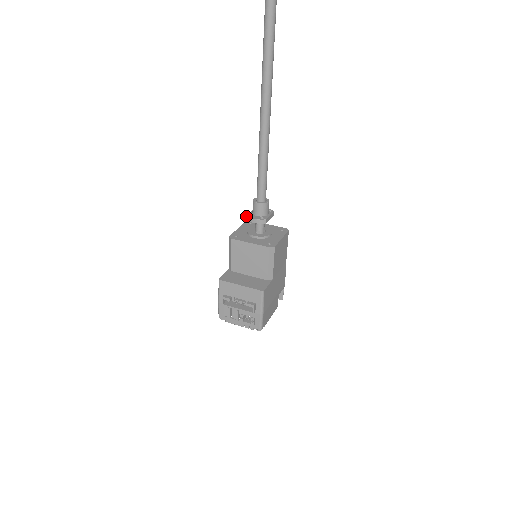
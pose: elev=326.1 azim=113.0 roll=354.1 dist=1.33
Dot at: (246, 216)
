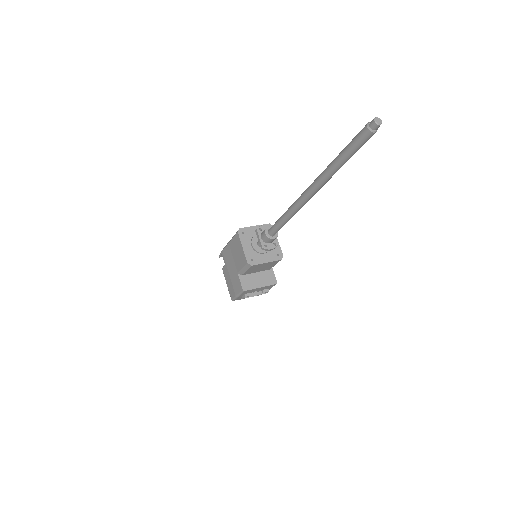
Dot at: (262, 248)
